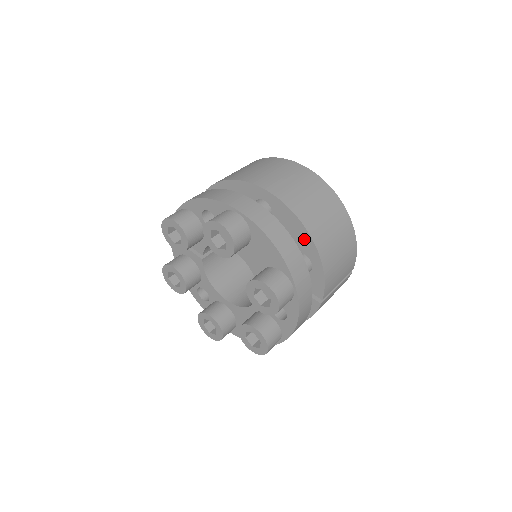
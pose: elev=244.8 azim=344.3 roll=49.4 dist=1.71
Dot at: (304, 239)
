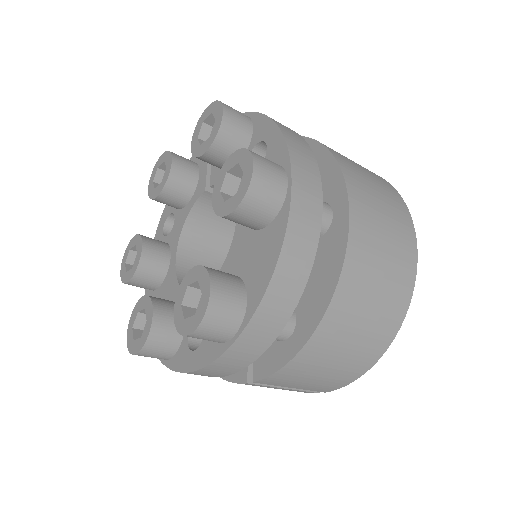
Dot at: (317, 303)
